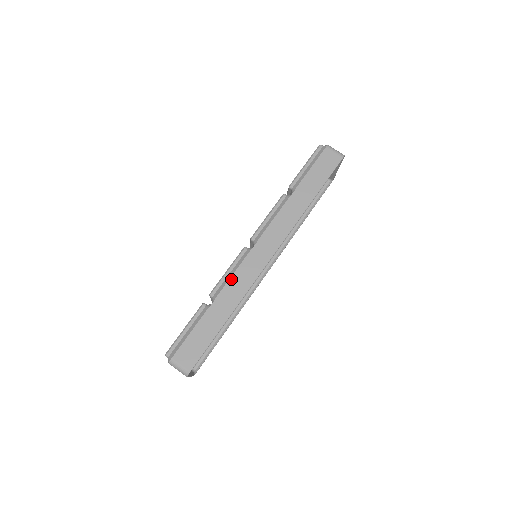
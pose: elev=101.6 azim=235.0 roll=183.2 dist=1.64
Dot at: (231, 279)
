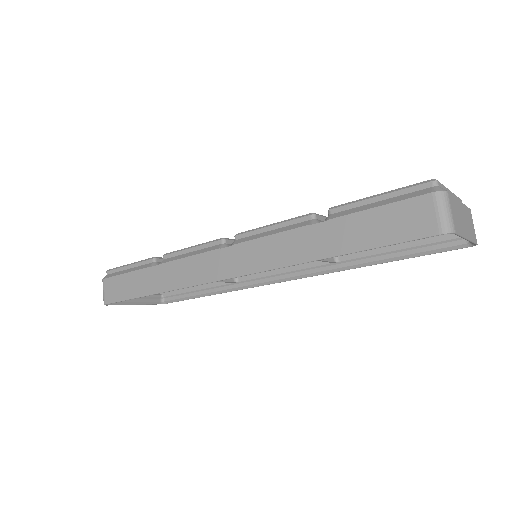
Dot at: (182, 260)
